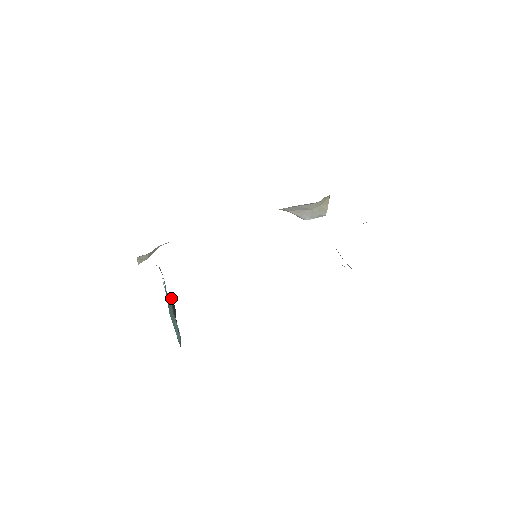
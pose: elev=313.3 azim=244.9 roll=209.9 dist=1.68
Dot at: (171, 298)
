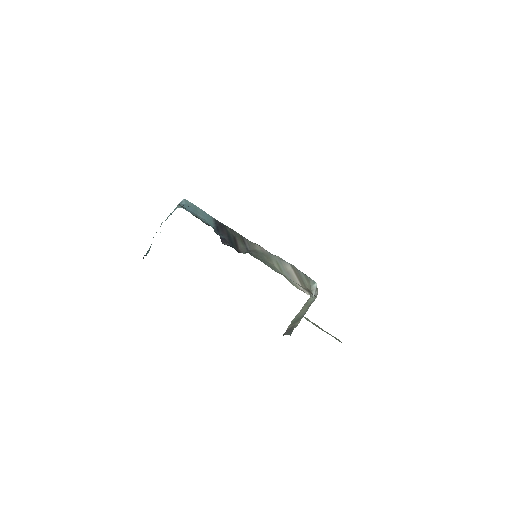
Dot at: occluded
